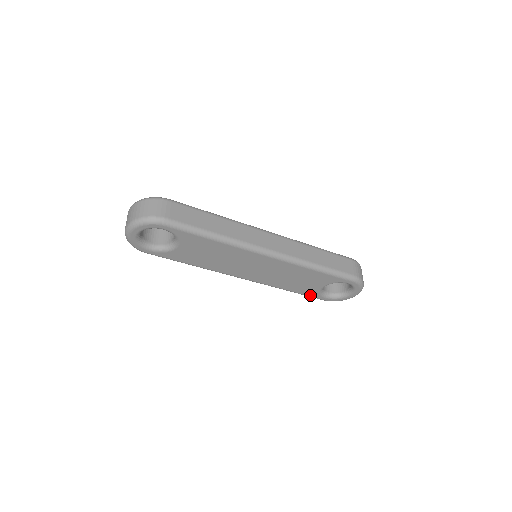
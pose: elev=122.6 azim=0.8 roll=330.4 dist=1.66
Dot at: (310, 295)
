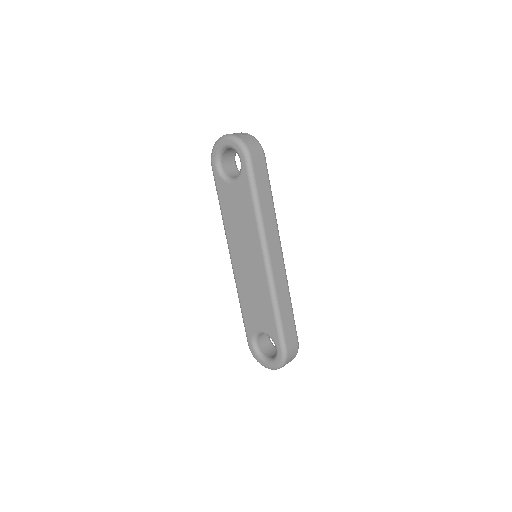
Dot at: (247, 328)
